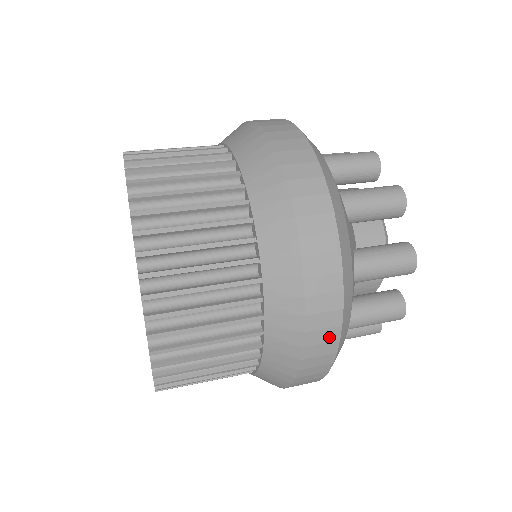
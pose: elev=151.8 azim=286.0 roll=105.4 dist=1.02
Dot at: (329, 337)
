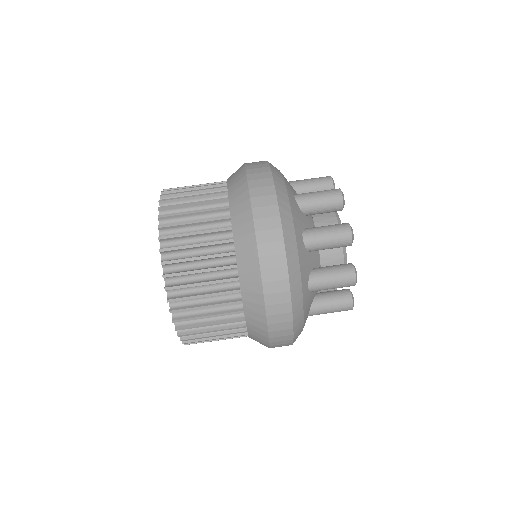
Dot at: occluded
